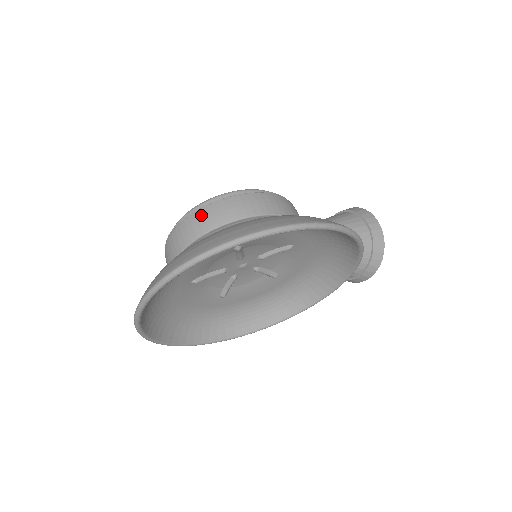
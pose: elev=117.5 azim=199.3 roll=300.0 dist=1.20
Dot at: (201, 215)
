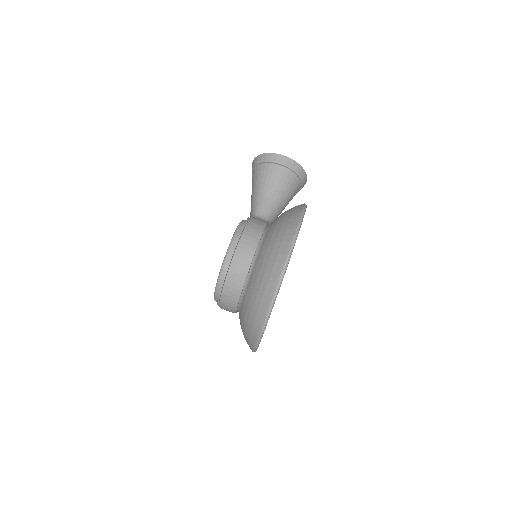
Dot at: (228, 289)
